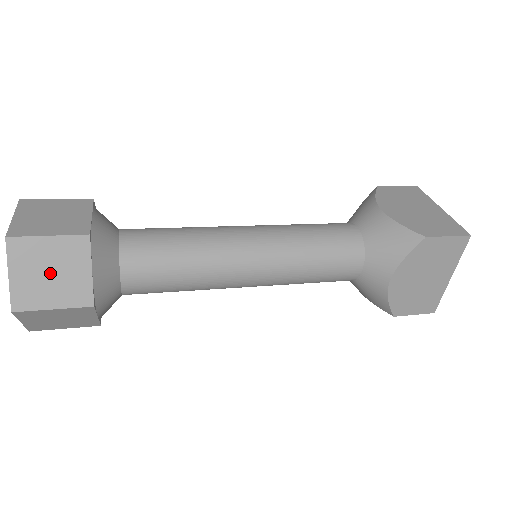
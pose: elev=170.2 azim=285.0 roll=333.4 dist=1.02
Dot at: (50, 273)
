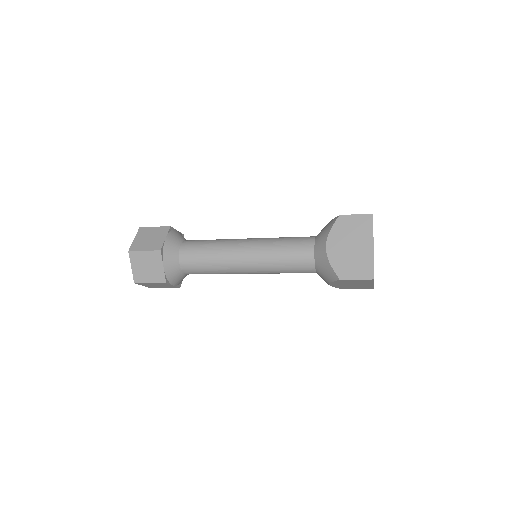
Dot at: (149, 239)
